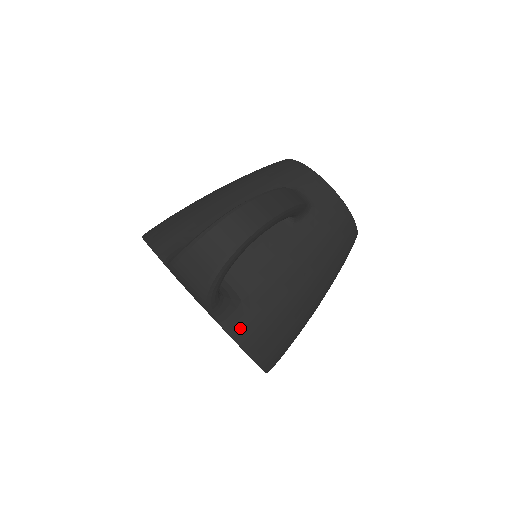
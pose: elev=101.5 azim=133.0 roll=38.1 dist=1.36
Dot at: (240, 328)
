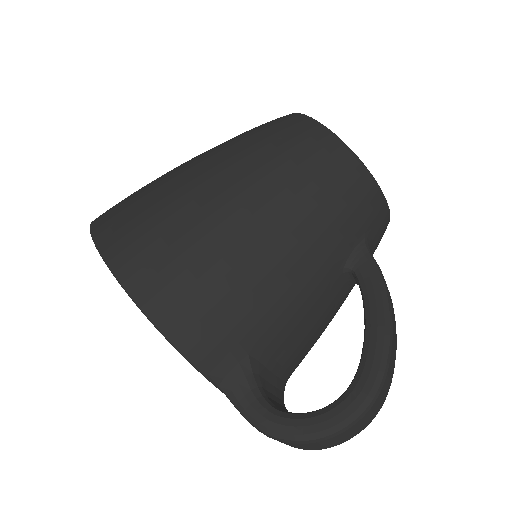
Dot at: occluded
